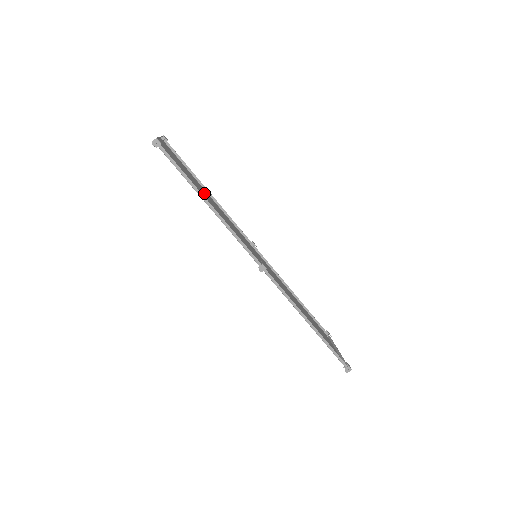
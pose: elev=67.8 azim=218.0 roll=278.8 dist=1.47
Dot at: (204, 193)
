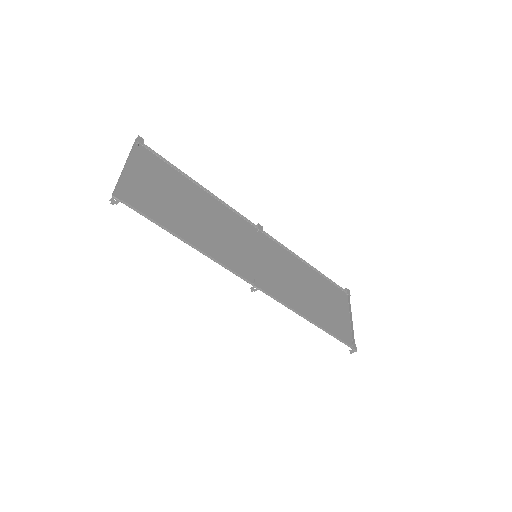
Dot at: (191, 203)
